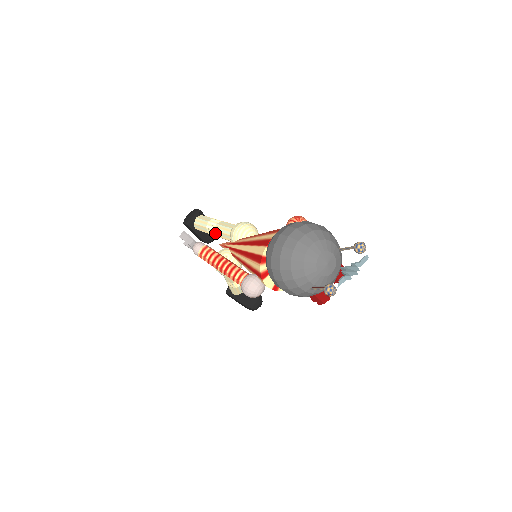
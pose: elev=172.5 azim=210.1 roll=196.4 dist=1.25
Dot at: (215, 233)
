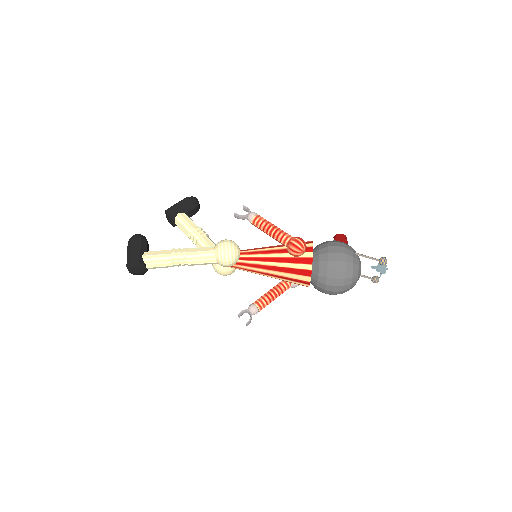
Dot at: occluded
